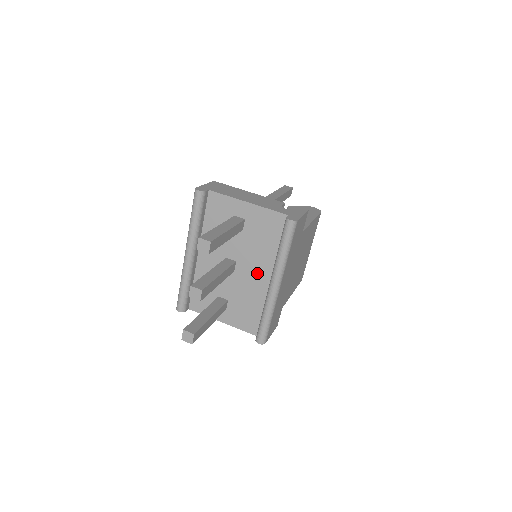
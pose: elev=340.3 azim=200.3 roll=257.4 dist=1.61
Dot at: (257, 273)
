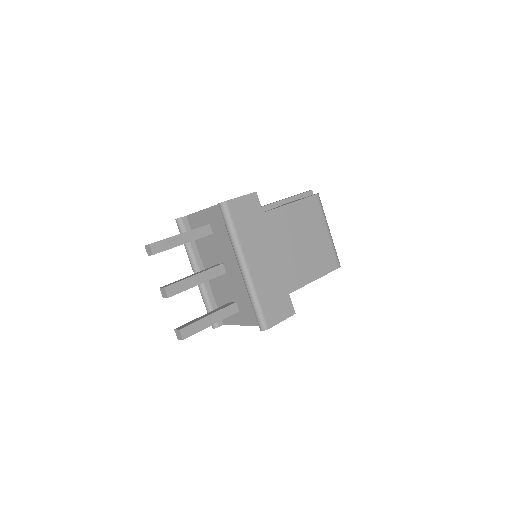
Dot at: (237, 265)
